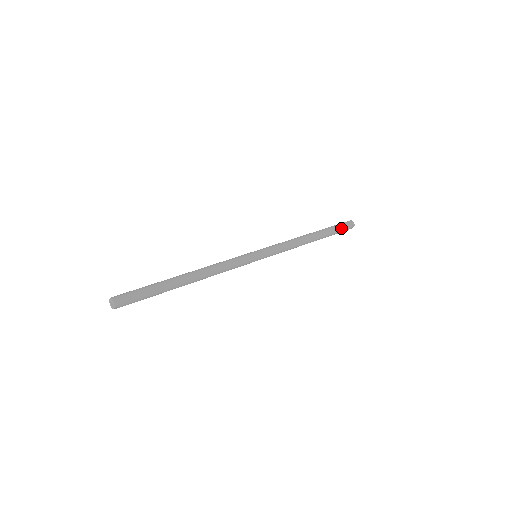
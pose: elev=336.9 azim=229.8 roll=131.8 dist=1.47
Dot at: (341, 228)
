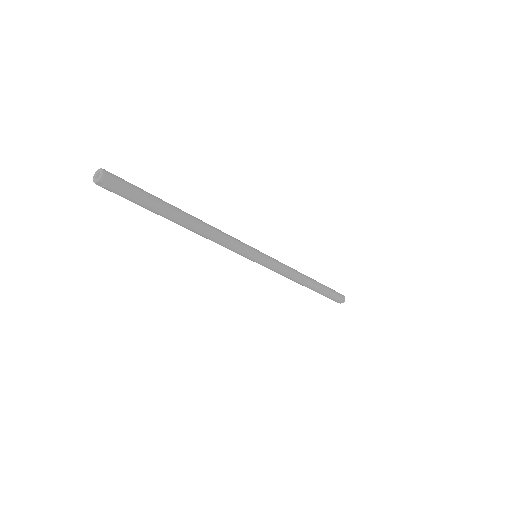
Dot at: (334, 294)
